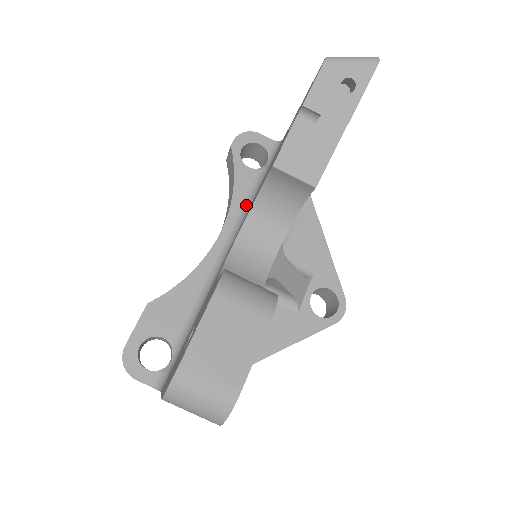
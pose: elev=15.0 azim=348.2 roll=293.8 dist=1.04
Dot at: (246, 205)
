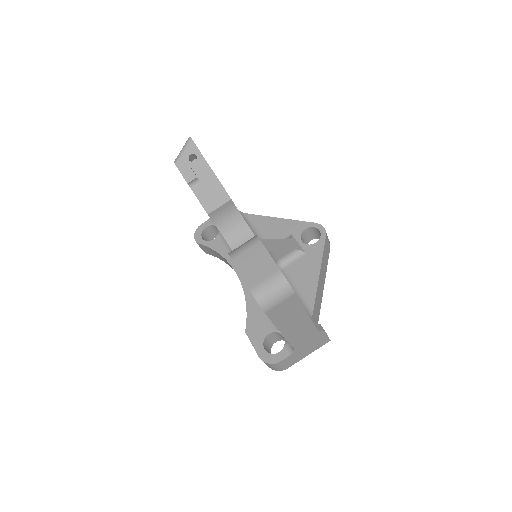
Dot at: occluded
